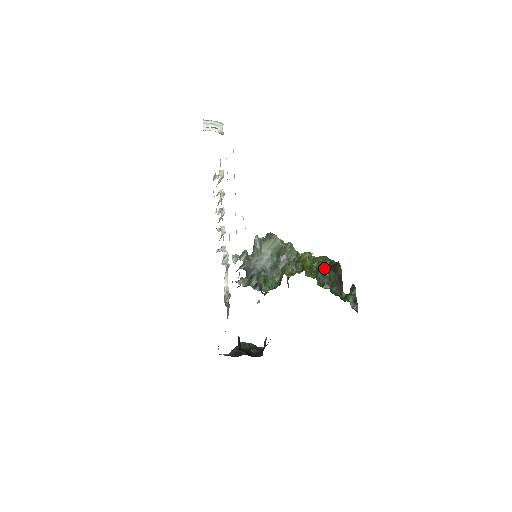
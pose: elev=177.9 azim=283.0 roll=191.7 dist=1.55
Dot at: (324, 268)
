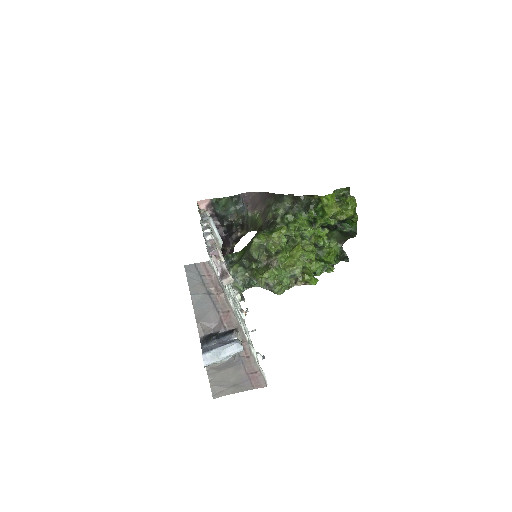
Dot at: occluded
